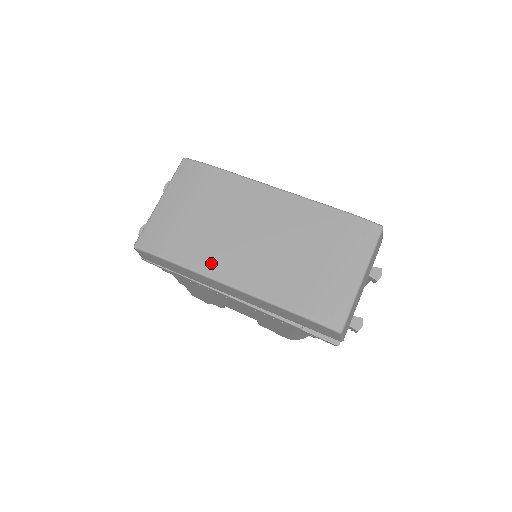
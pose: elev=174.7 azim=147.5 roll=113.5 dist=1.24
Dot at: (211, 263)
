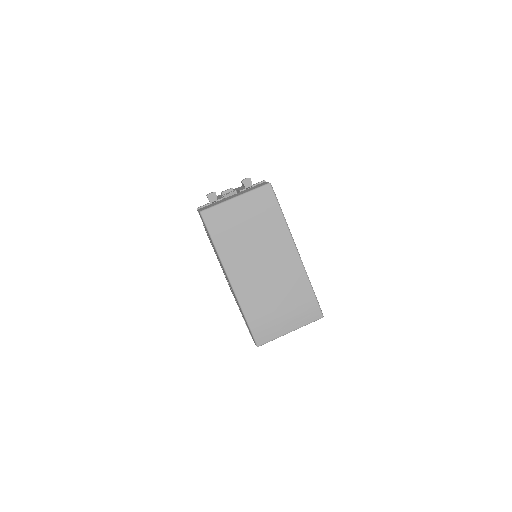
Dot at: (231, 261)
